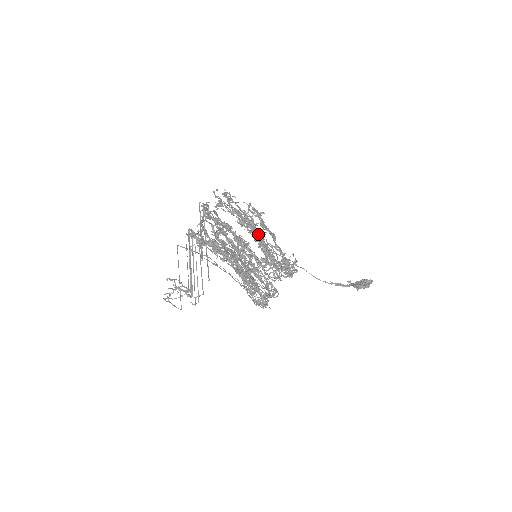
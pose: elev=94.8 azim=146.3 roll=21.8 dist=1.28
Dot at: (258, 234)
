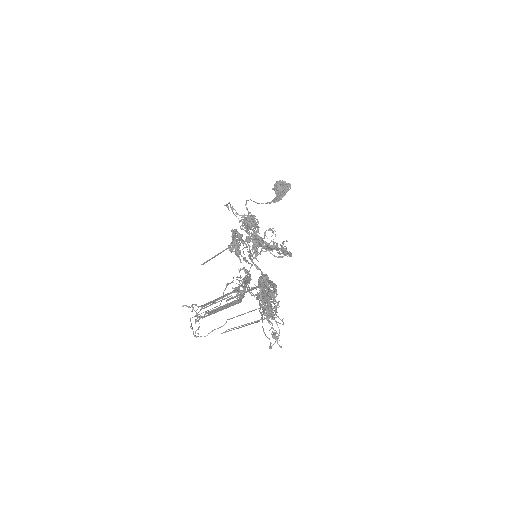
Dot at: occluded
